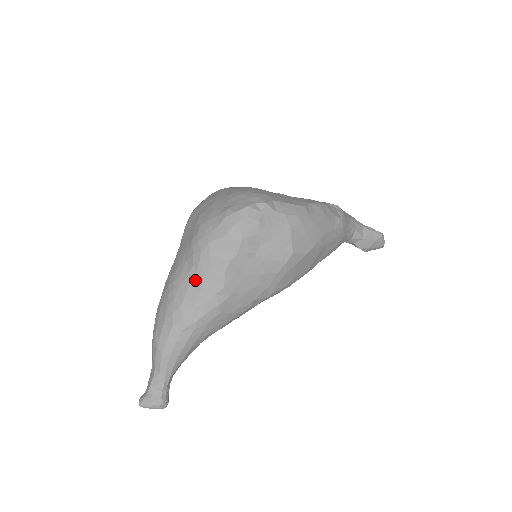
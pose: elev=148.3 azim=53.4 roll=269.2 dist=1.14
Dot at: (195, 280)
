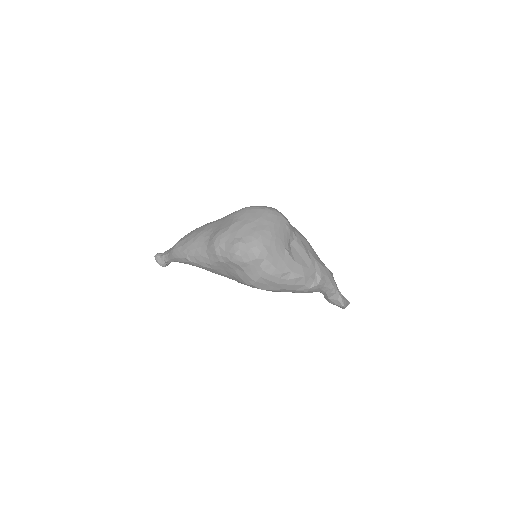
Dot at: (204, 249)
